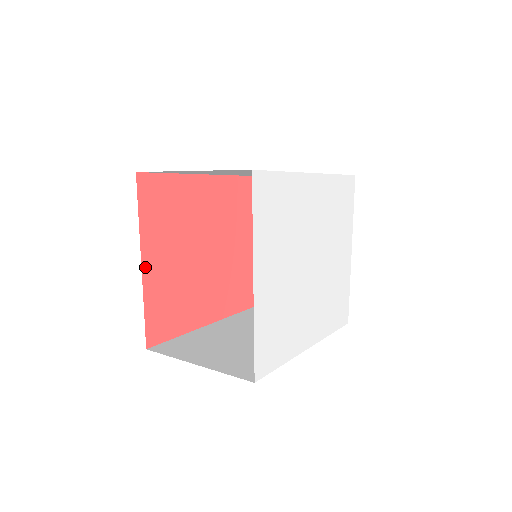
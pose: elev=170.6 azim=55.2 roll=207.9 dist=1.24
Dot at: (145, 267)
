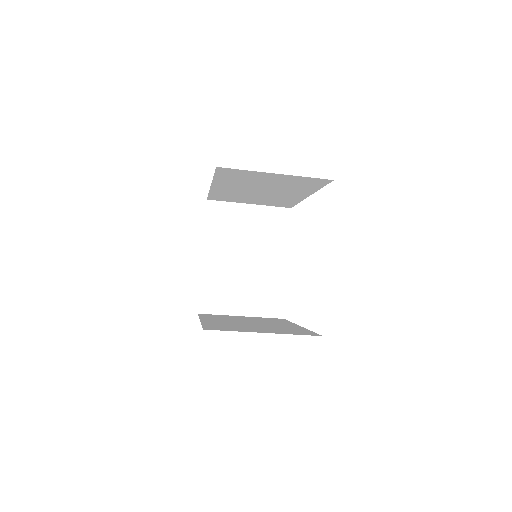
Dot at: occluded
